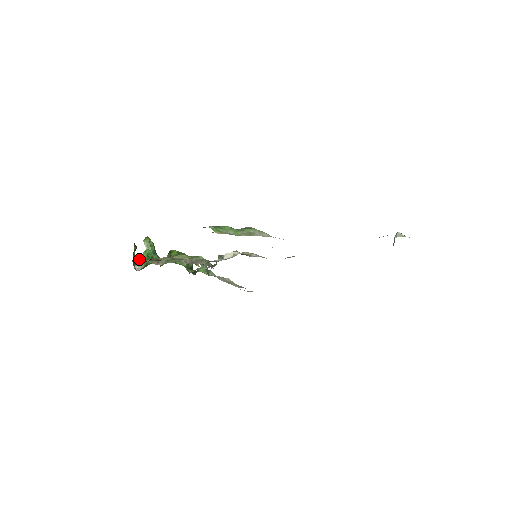
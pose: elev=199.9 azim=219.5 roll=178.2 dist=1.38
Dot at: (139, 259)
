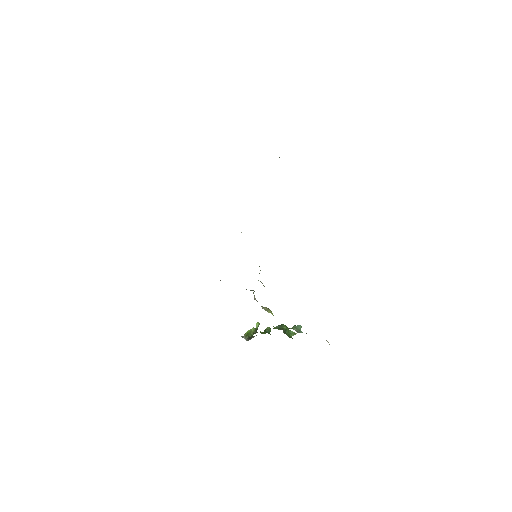
Dot at: occluded
